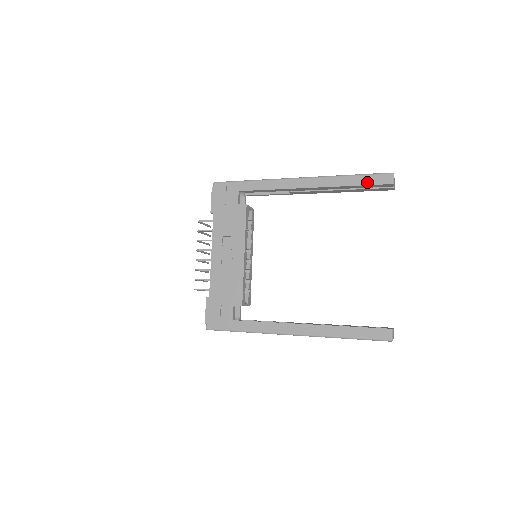
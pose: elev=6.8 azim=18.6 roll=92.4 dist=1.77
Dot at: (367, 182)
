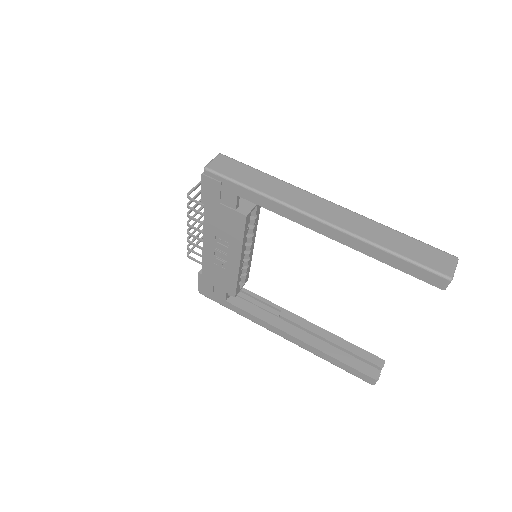
Dot at: (410, 272)
